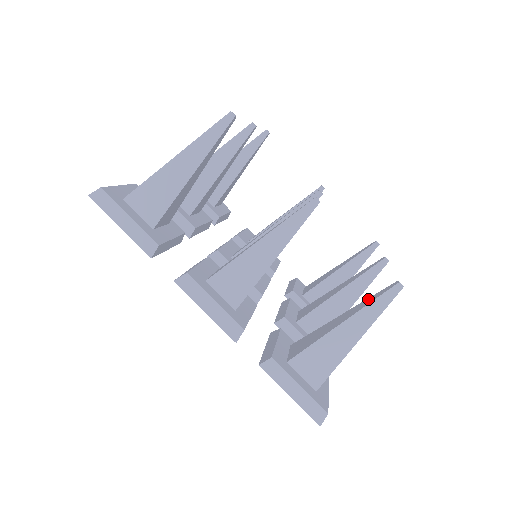
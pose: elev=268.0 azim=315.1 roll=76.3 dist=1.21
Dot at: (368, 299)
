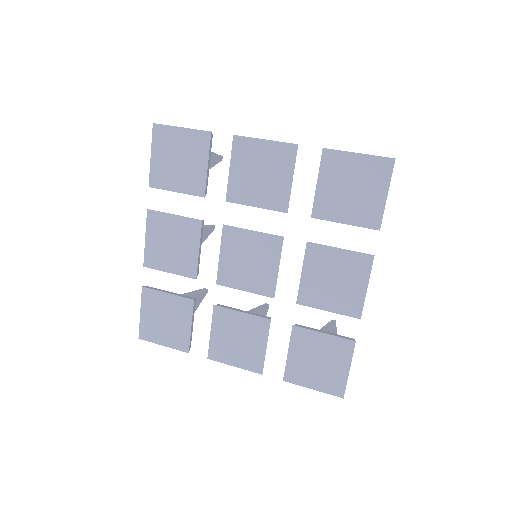
Dot at: occluded
